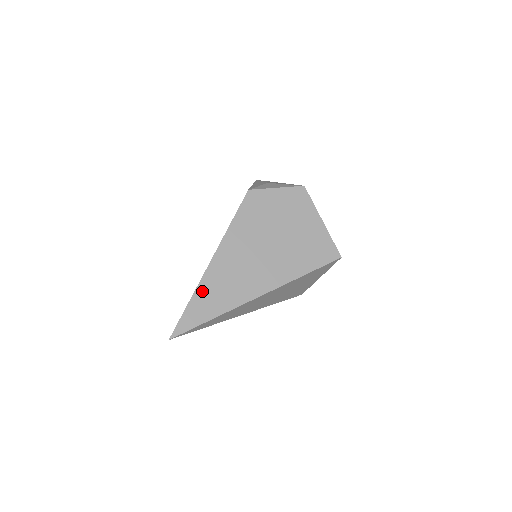
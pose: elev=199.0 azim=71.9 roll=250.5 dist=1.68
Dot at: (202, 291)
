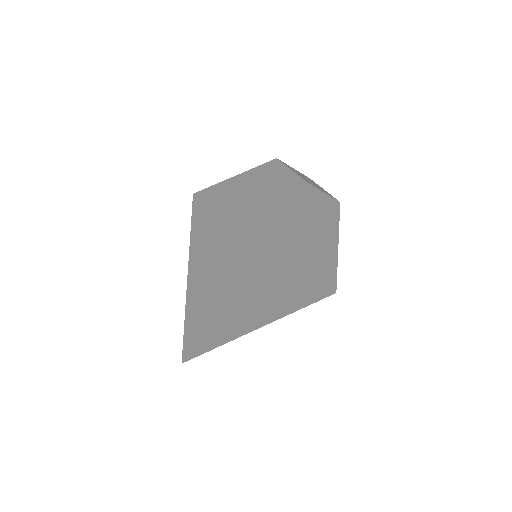
Dot at: (234, 299)
